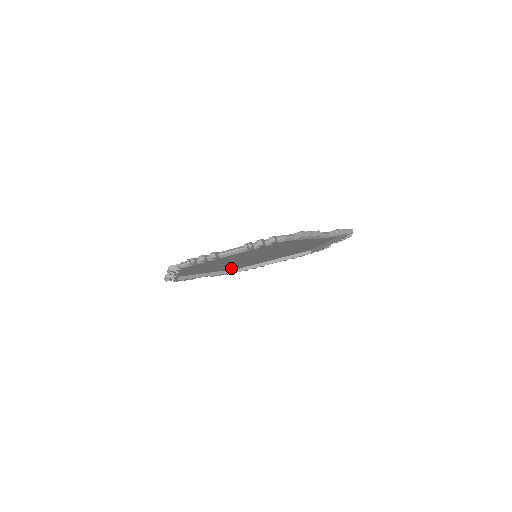
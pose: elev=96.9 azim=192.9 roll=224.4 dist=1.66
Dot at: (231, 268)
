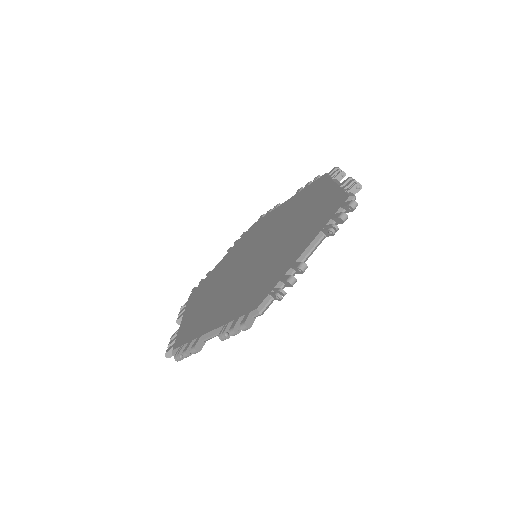
Dot at: occluded
